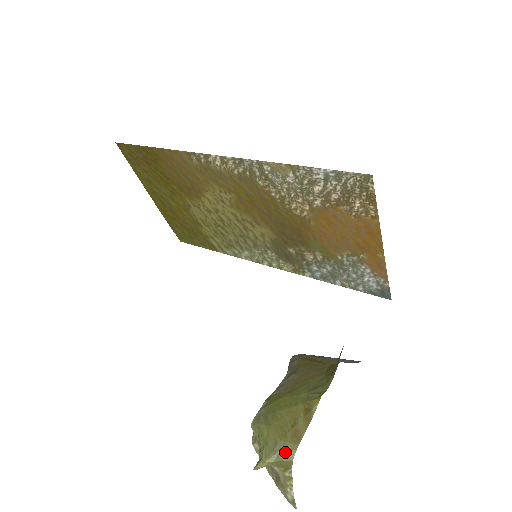
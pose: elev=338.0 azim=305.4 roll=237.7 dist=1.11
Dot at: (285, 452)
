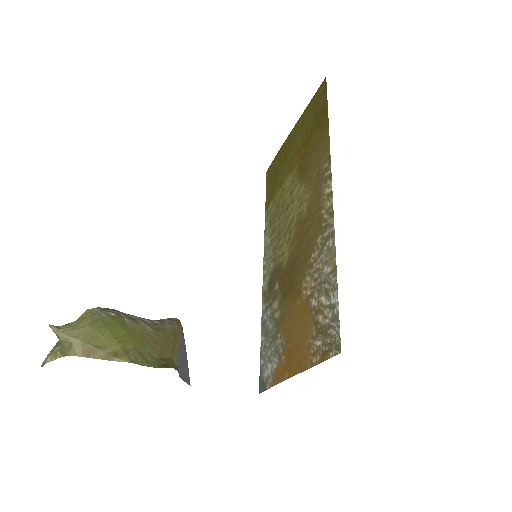
Dot at: (72, 347)
